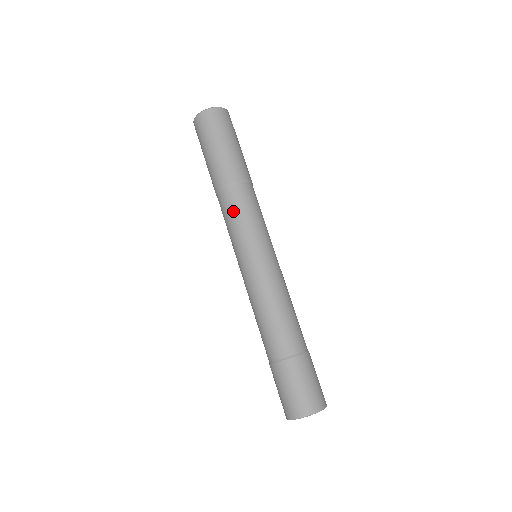
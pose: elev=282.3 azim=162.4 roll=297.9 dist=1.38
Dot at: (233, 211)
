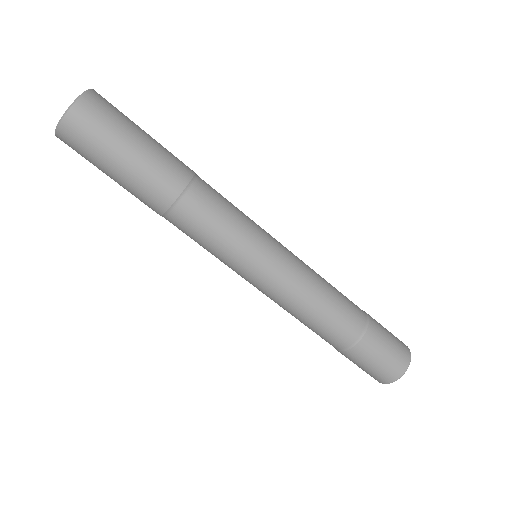
Dot at: occluded
